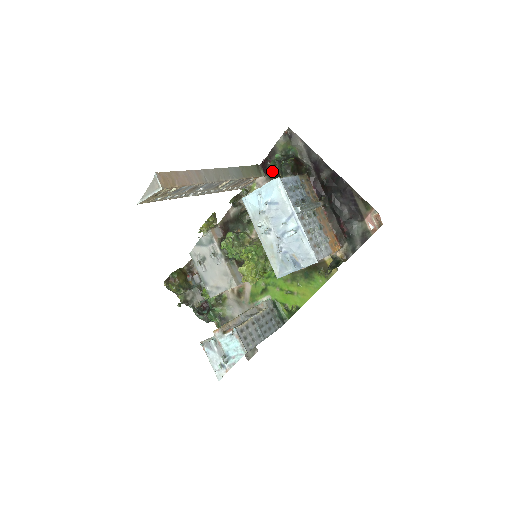
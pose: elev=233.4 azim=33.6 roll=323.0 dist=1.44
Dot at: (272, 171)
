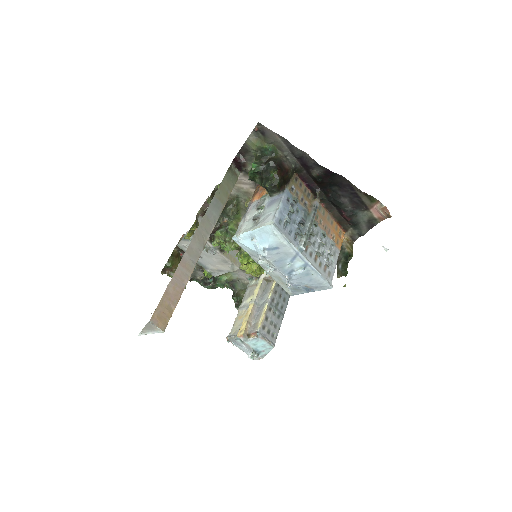
Dot at: (252, 180)
